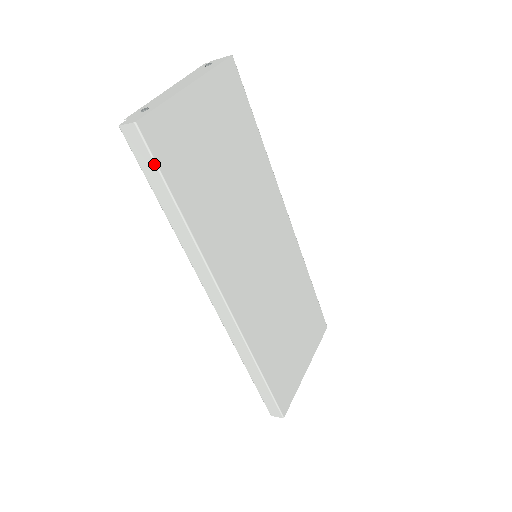
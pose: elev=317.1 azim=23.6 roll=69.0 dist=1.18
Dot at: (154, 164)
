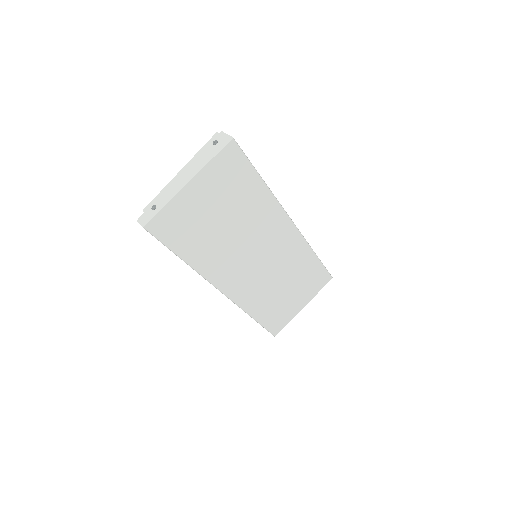
Dot at: occluded
